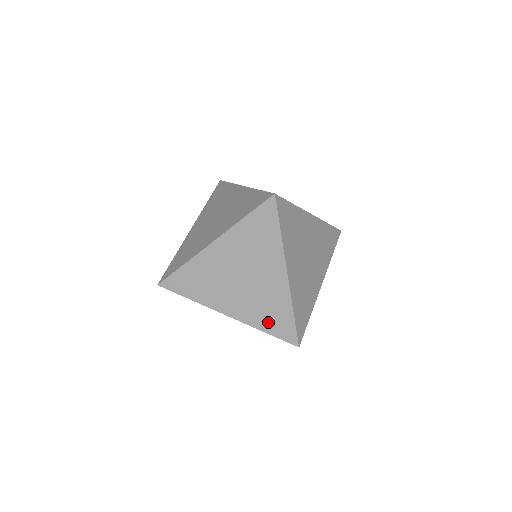
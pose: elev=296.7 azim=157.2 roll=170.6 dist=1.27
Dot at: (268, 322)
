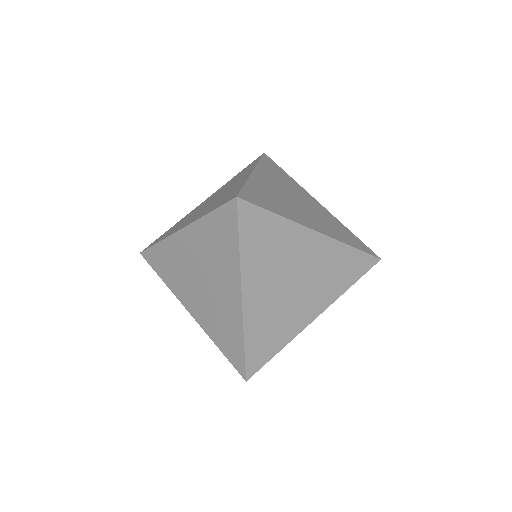
Dot at: (345, 238)
